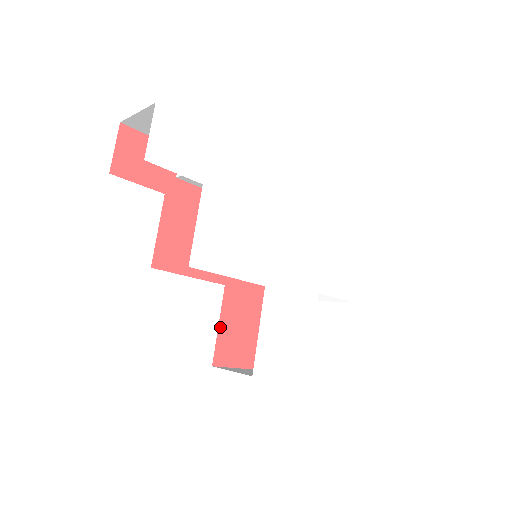
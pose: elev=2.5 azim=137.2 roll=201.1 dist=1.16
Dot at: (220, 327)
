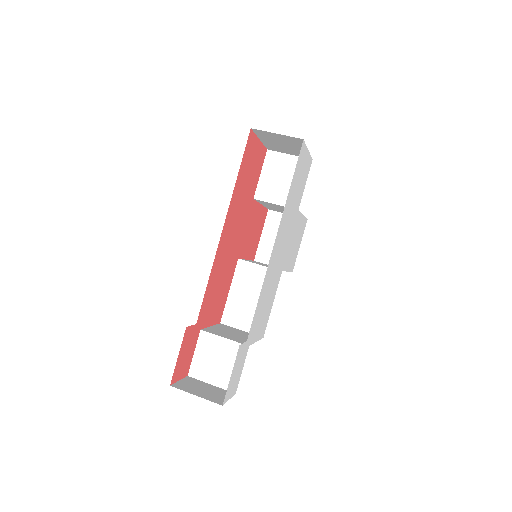
Dot at: (247, 258)
